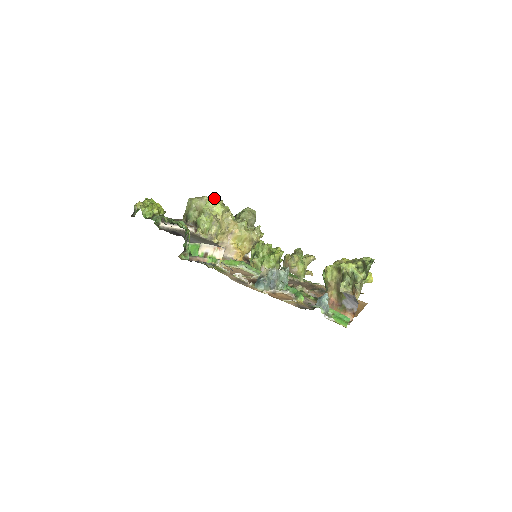
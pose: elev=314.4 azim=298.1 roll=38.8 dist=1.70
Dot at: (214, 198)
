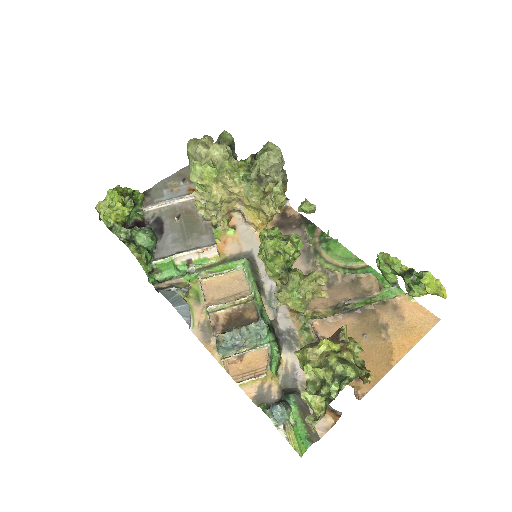
Dot at: (210, 147)
